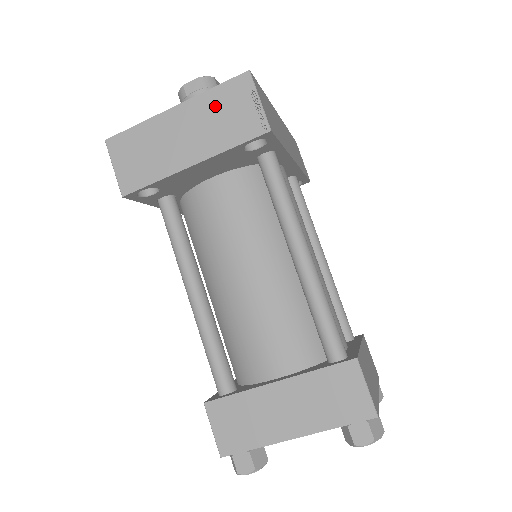
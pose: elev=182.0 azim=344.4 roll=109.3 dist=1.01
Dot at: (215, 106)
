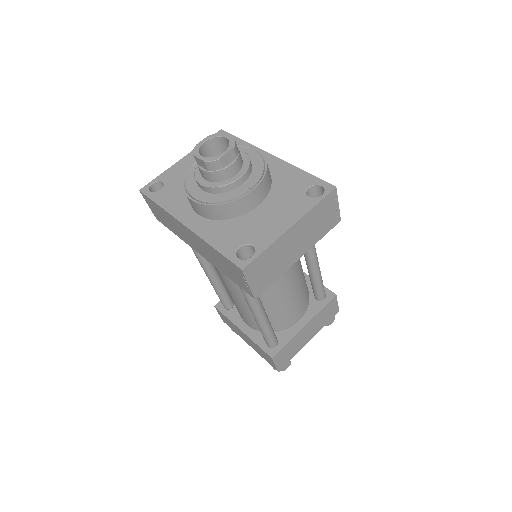
Dot at: (316, 217)
